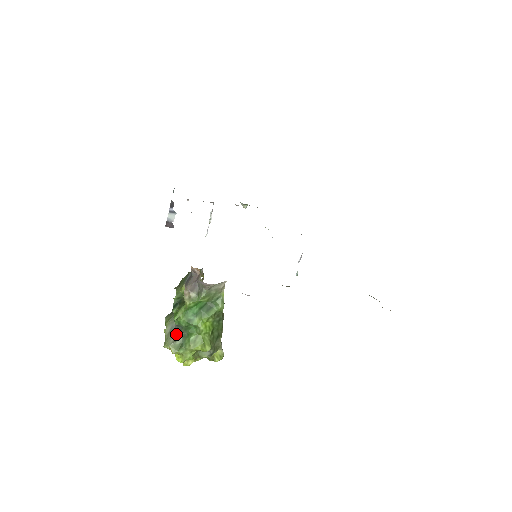
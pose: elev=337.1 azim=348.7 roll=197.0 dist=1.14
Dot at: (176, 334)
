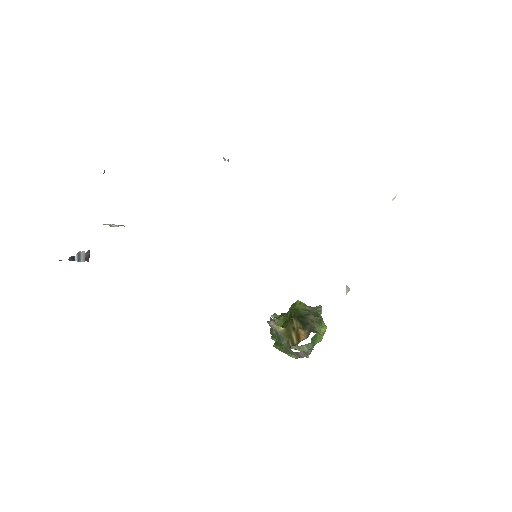
Dot at: (304, 347)
